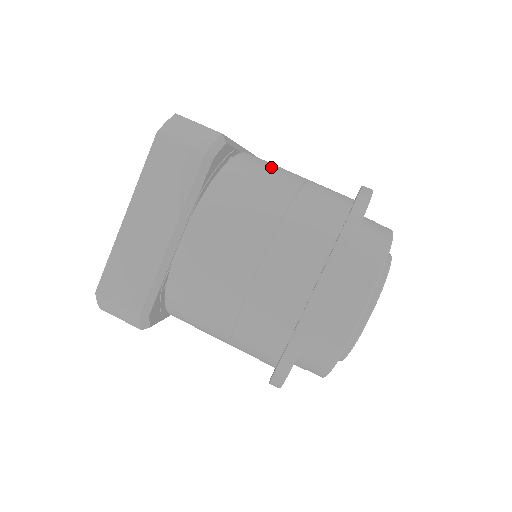
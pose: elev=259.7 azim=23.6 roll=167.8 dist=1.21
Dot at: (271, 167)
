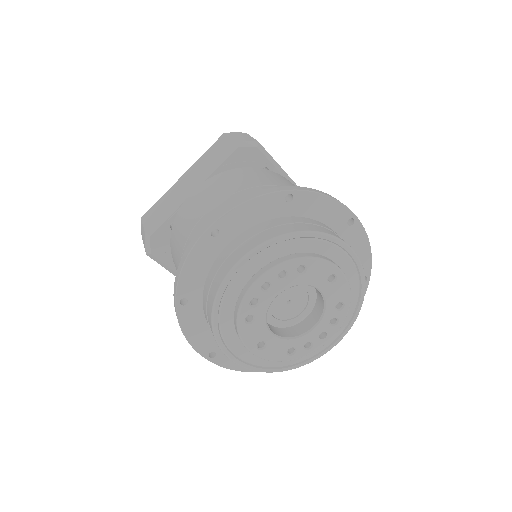
Dot at: (290, 183)
